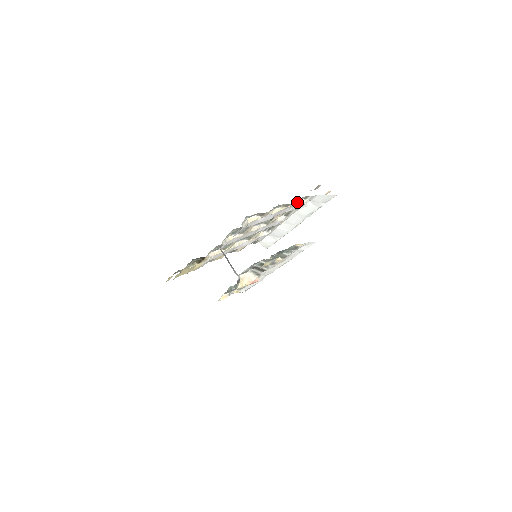
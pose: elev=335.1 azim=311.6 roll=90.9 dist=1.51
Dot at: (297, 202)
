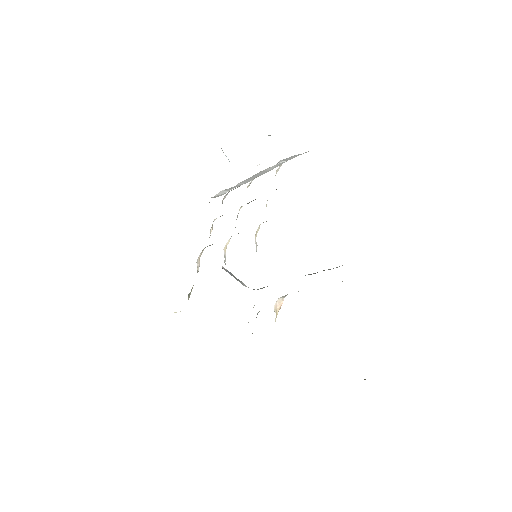
Dot at: occluded
